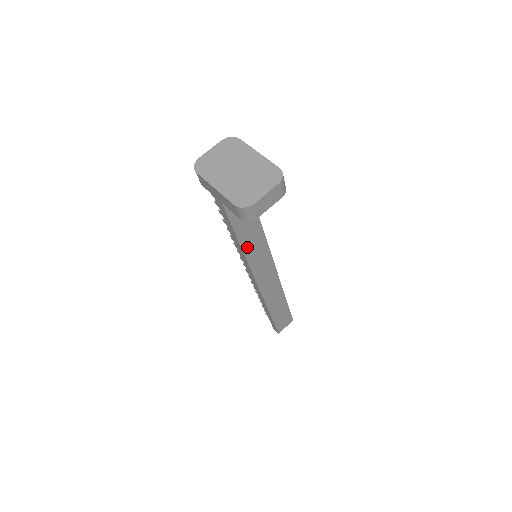
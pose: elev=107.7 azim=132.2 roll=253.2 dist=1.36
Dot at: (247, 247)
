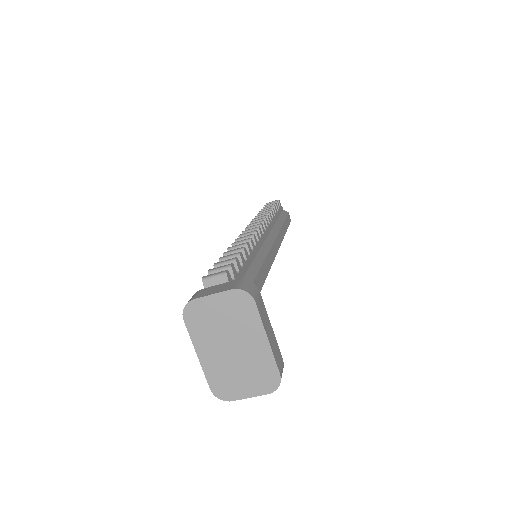
Dot at: occluded
